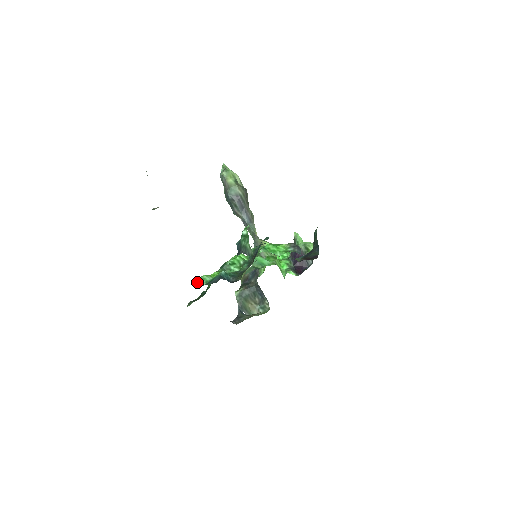
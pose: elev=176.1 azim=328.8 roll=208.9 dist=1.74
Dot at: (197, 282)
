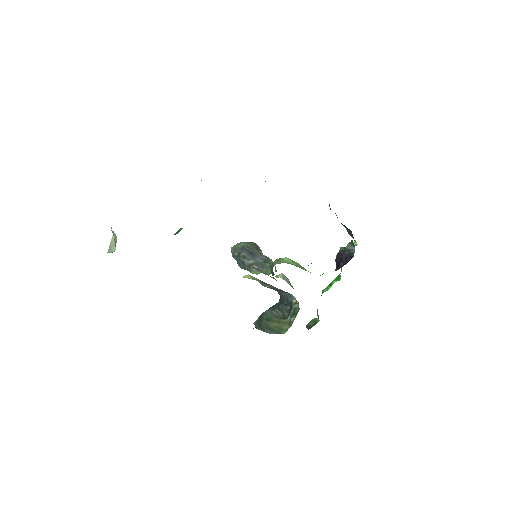
Dot at: occluded
